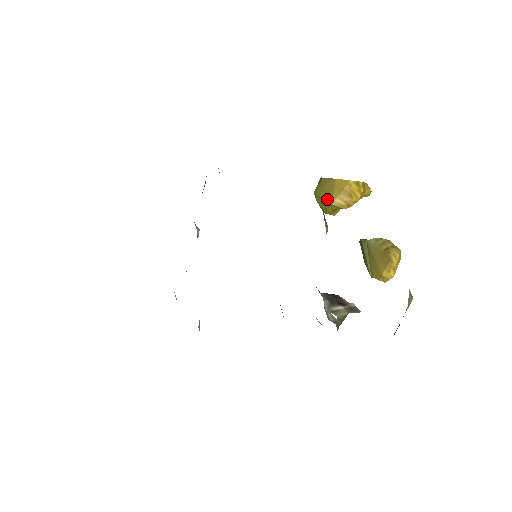
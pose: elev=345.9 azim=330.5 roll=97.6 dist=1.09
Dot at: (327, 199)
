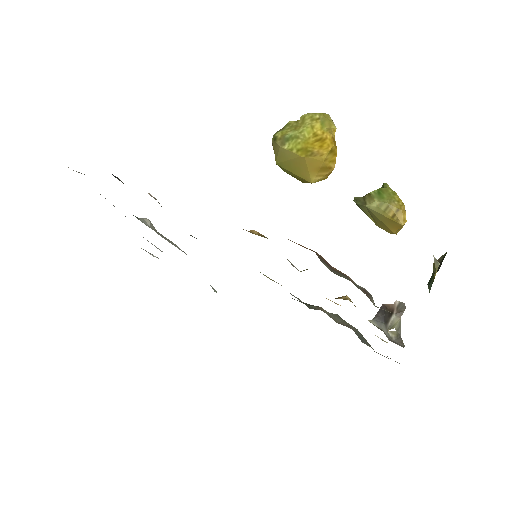
Dot at: (302, 177)
